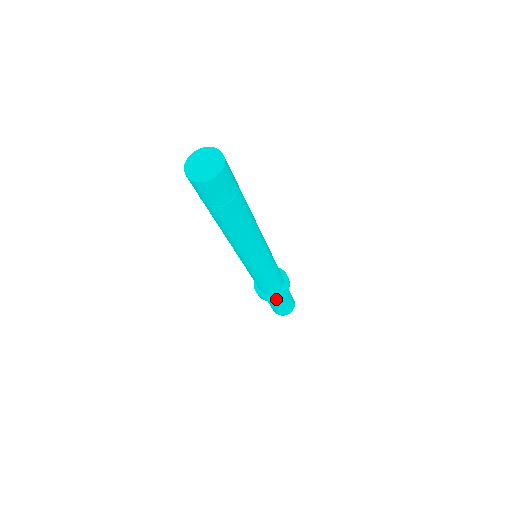
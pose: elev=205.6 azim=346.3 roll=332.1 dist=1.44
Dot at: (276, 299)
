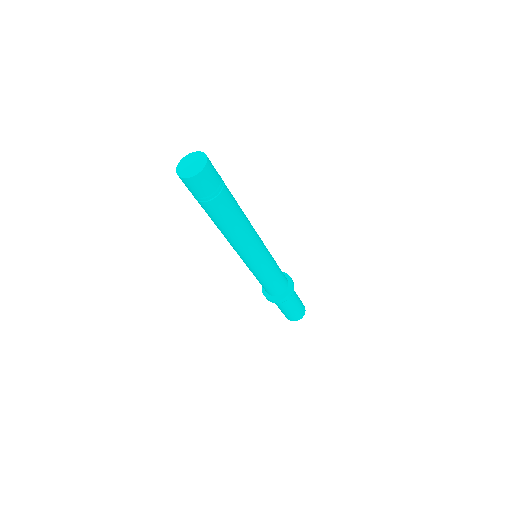
Dot at: (271, 300)
